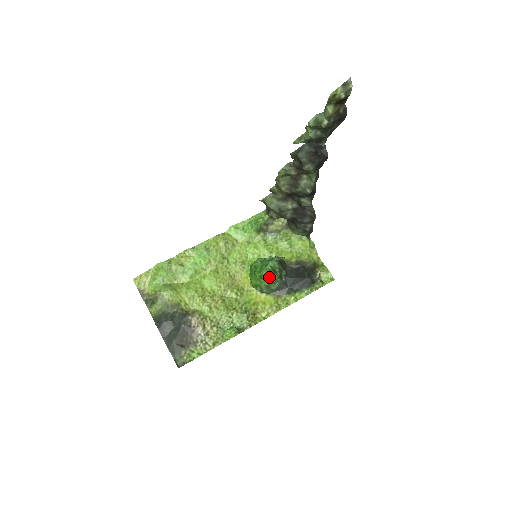
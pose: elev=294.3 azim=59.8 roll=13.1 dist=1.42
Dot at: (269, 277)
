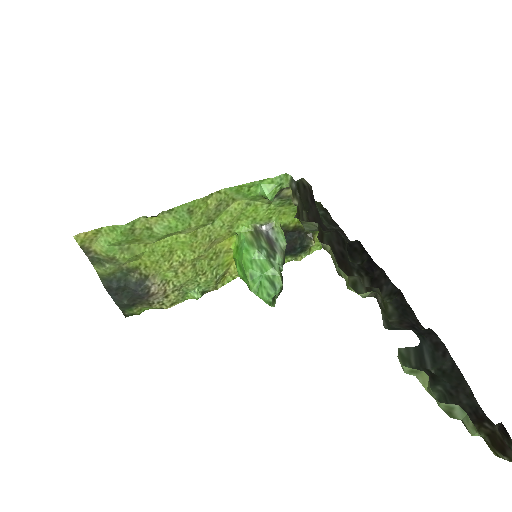
Dot at: occluded
